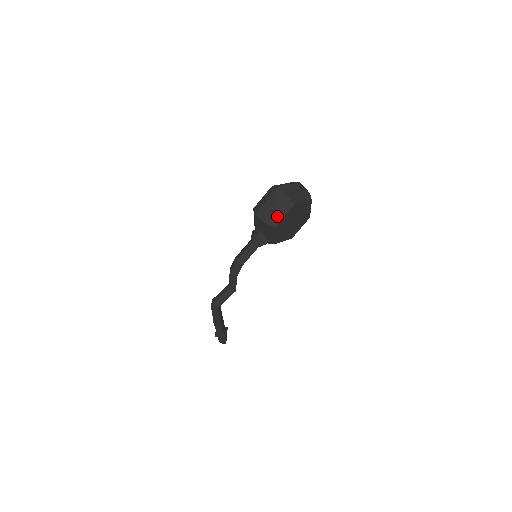
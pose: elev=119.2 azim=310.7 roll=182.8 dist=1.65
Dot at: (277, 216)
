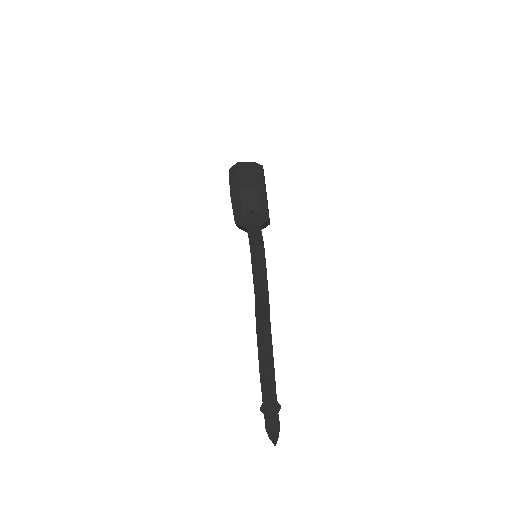
Dot at: (259, 179)
